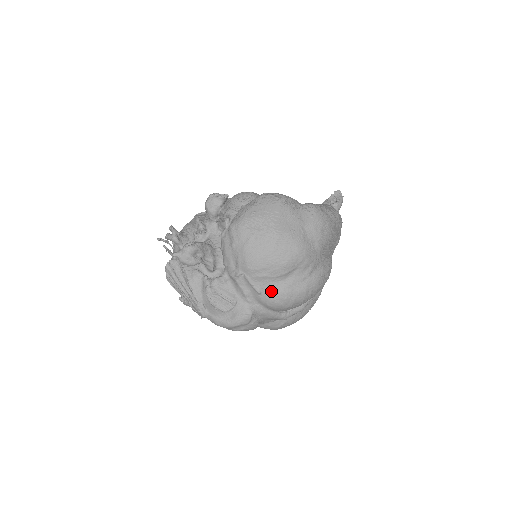
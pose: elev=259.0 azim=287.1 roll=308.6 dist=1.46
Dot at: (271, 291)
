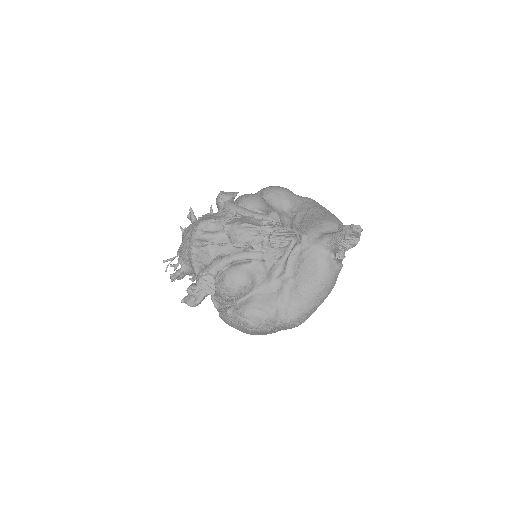
Dot at: occluded
